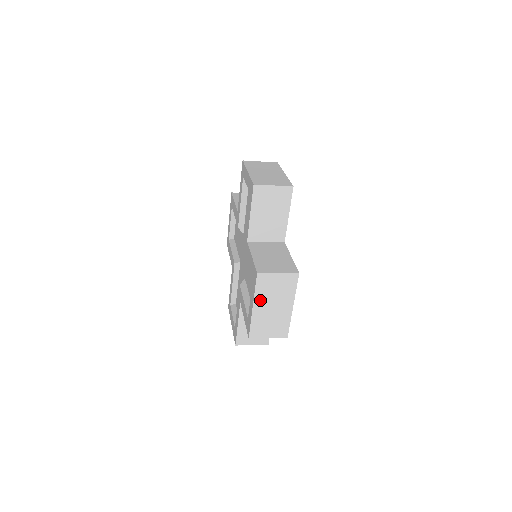
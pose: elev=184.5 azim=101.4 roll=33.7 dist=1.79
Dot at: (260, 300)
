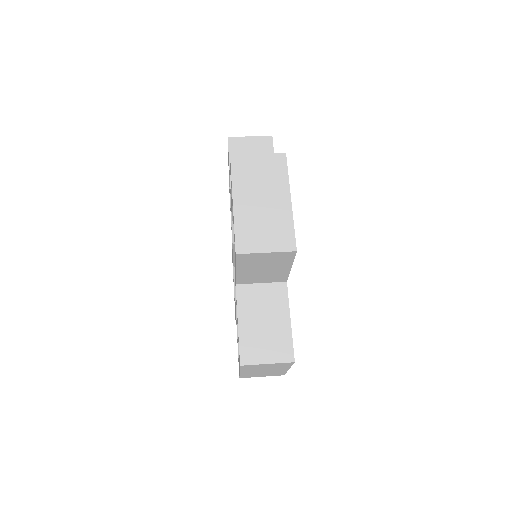
Dot at: (248, 370)
